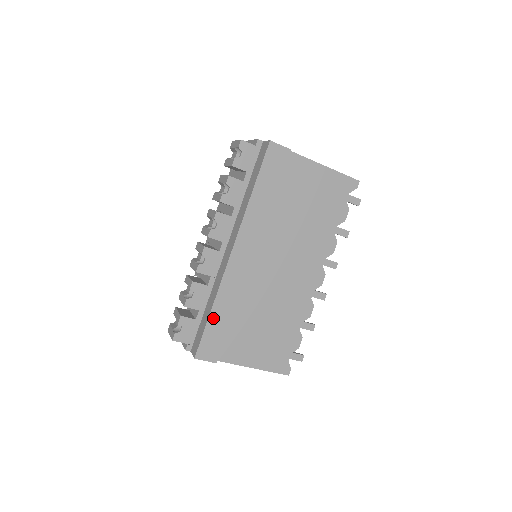
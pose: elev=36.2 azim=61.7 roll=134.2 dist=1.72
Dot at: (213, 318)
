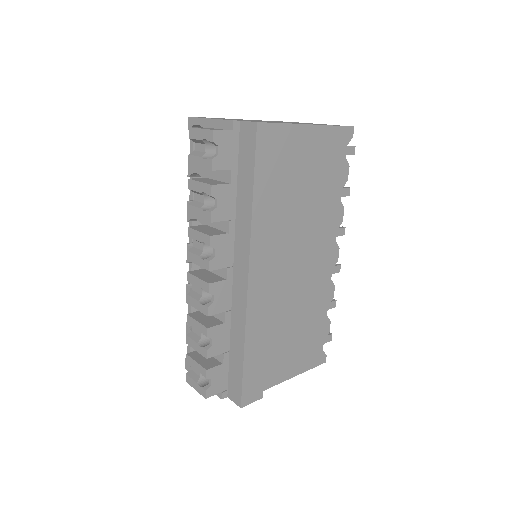
Dot at: (248, 359)
